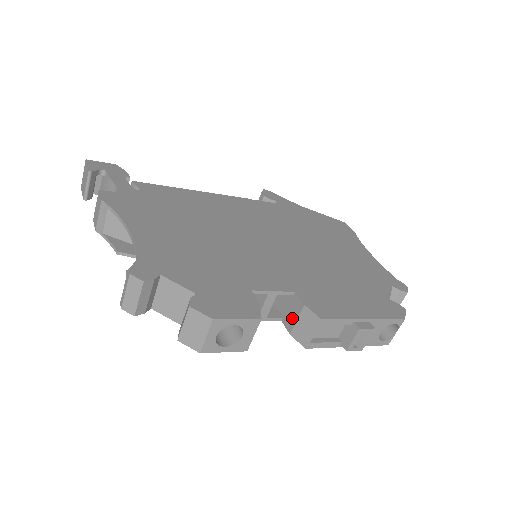
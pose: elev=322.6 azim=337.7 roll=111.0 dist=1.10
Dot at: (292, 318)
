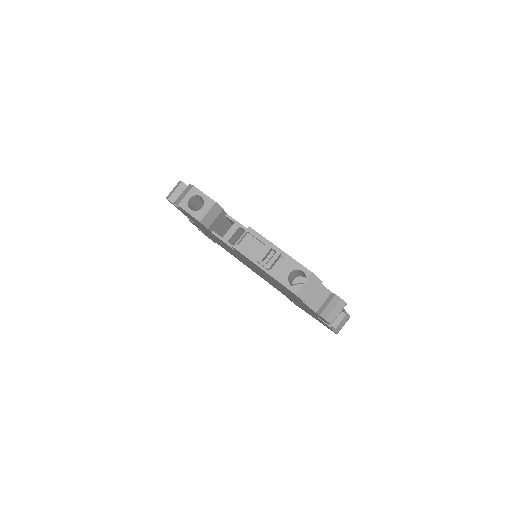
Dot at: occluded
